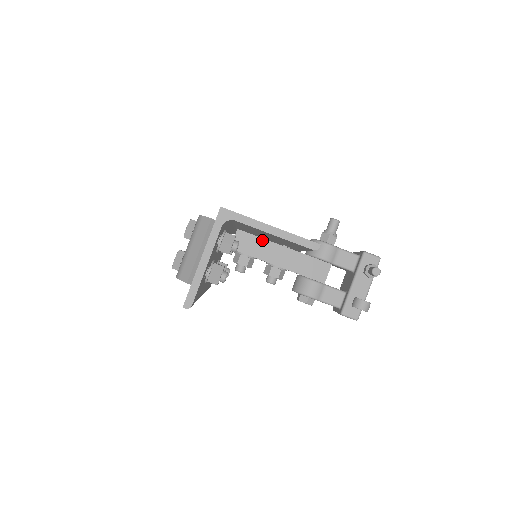
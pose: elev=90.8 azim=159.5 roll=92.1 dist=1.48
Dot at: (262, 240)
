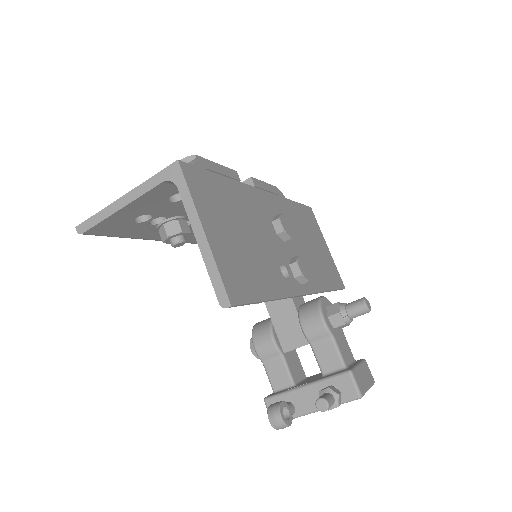
Dot at: occluded
